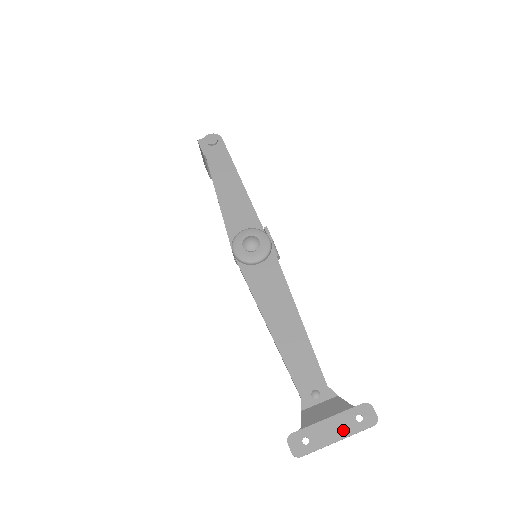
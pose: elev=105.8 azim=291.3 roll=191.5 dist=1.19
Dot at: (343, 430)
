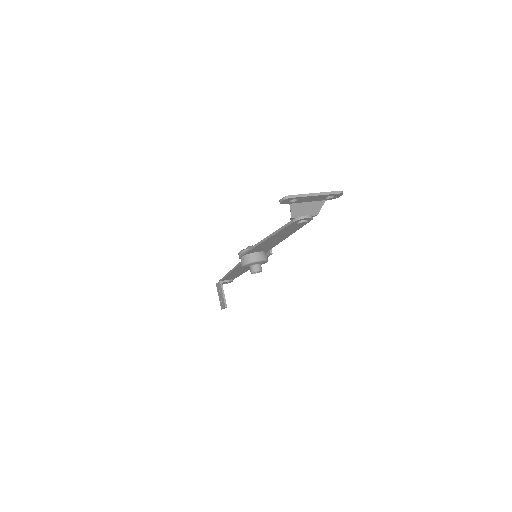
Dot at: (319, 194)
